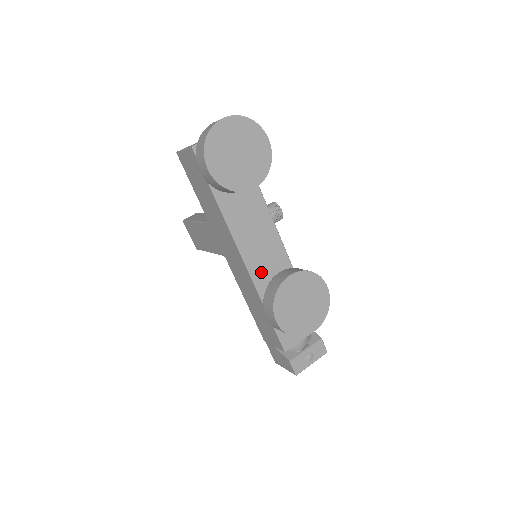
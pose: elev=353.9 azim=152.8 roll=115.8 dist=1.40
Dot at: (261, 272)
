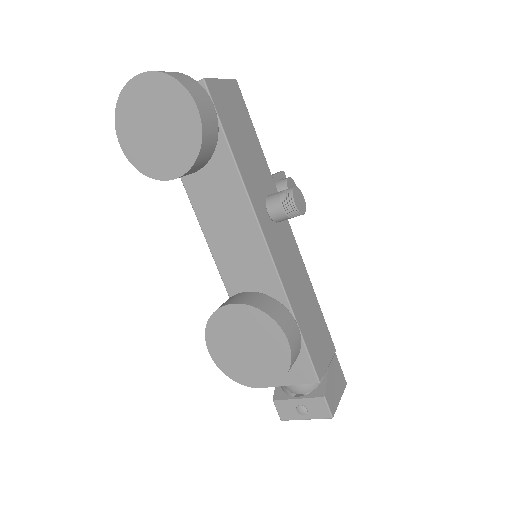
Dot at: (237, 281)
